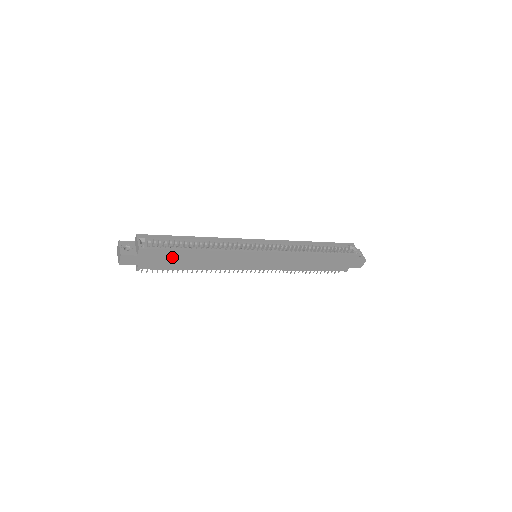
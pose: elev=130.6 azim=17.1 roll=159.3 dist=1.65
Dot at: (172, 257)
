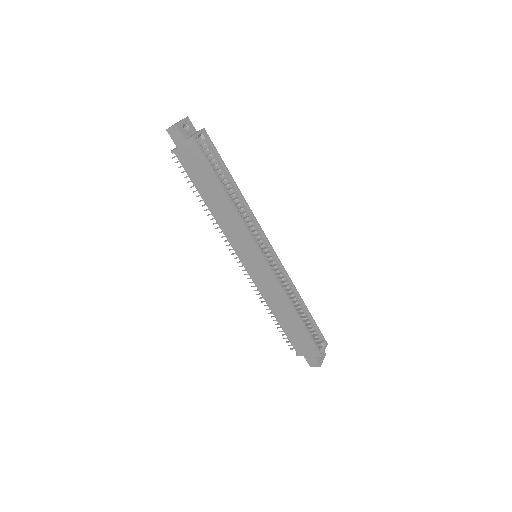
Dot at: (204, 174)
